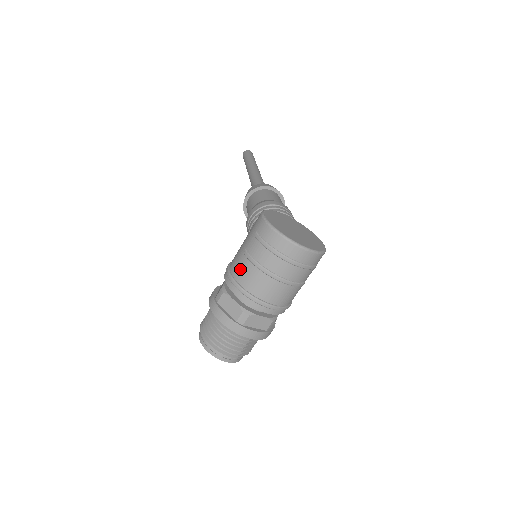
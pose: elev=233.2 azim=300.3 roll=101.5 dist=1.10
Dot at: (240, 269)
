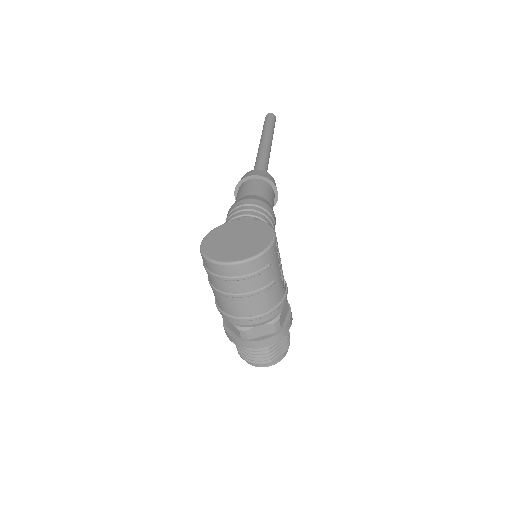
Dot at: (215, 297)
